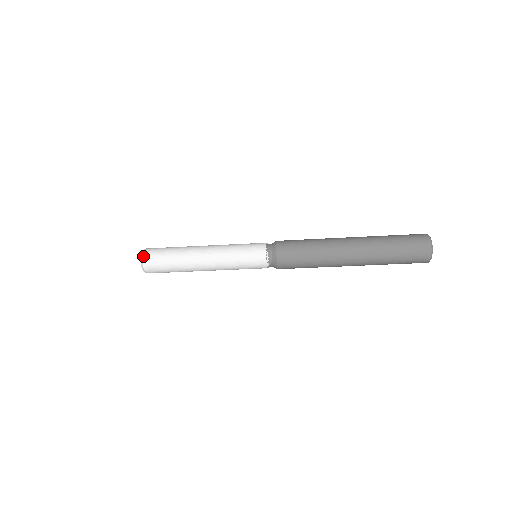
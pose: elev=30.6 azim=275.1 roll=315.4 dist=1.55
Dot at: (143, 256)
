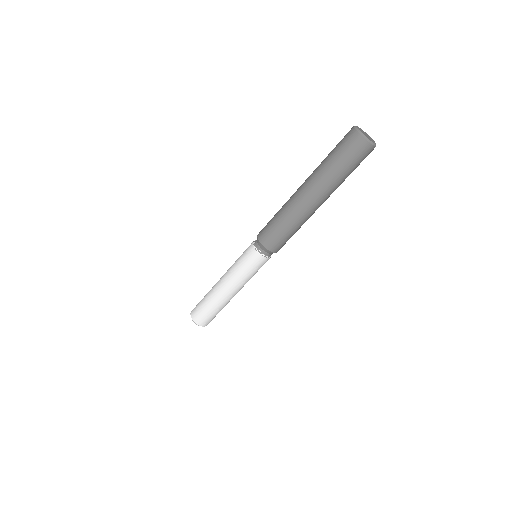
Dot at: occluded
